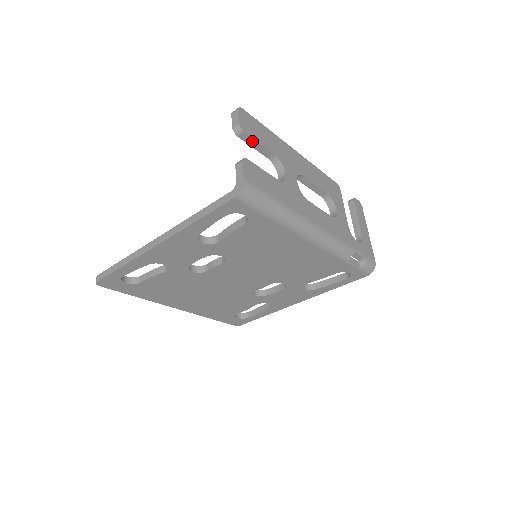
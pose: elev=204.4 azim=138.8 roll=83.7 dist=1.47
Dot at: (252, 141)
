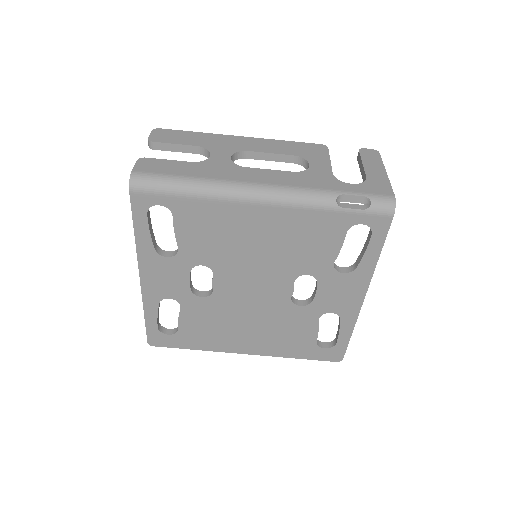
Dot at: (168, 146)
